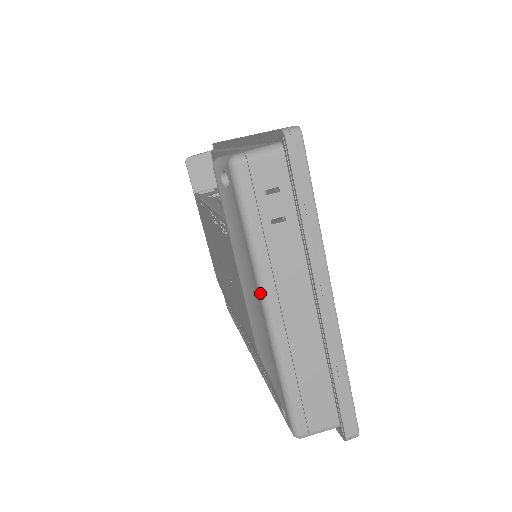
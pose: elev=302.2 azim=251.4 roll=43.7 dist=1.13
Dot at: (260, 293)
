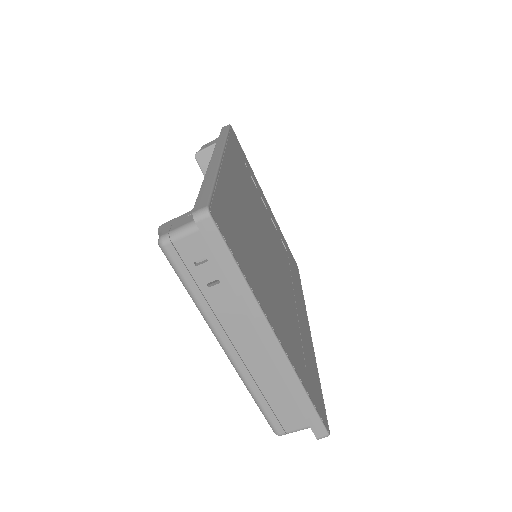
Dot at: occluded
